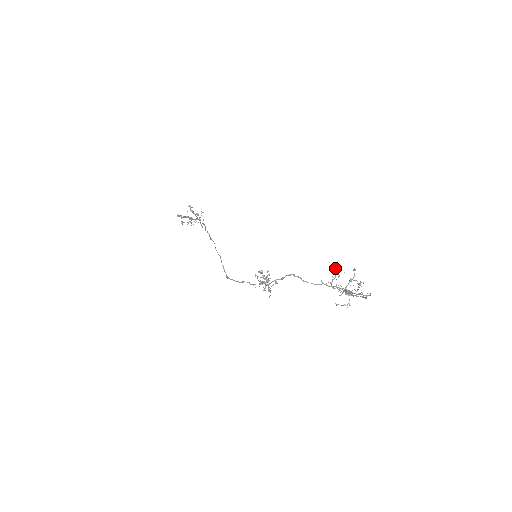
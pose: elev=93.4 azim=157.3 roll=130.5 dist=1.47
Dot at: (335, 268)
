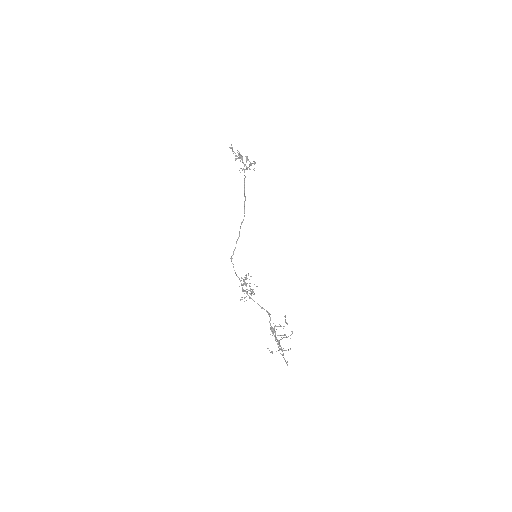
Dot at: (284, 316)
